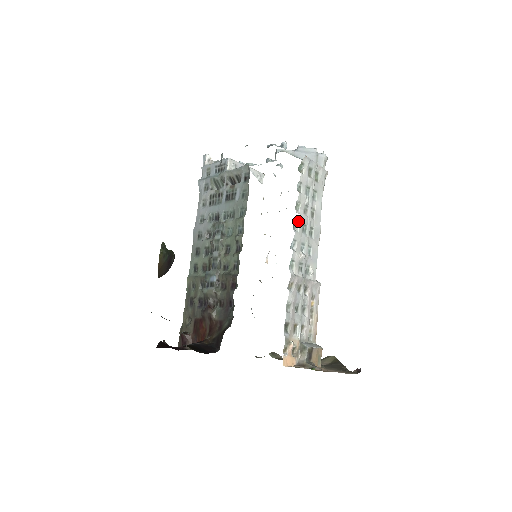
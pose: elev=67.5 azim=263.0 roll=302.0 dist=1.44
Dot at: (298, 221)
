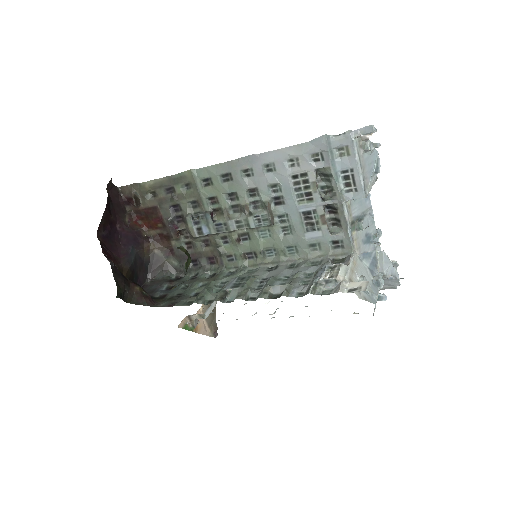
Dot at: occluded
